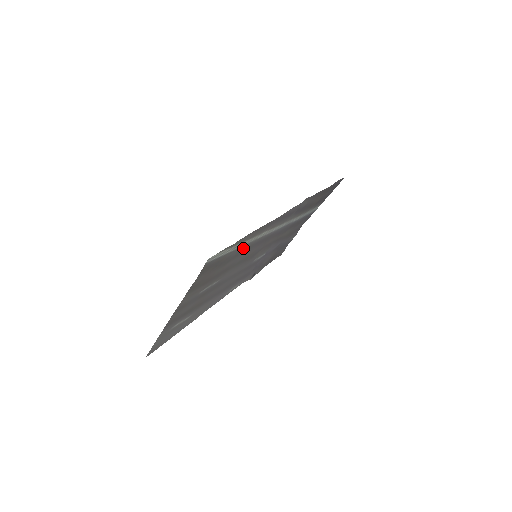
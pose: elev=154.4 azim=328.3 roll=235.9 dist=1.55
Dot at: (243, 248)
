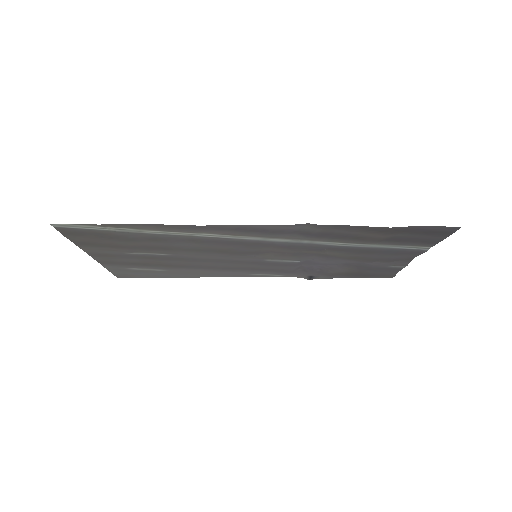
Dot at: (163, 236)
